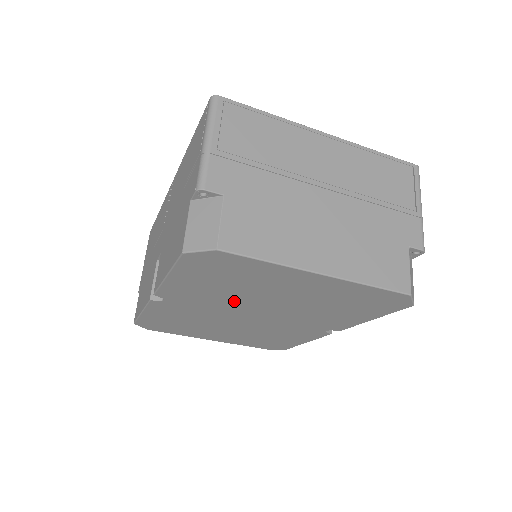
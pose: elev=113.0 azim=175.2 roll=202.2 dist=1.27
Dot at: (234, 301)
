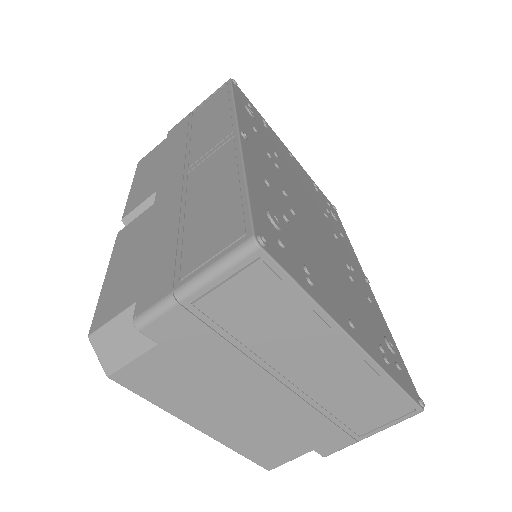
Dot at: occluded
